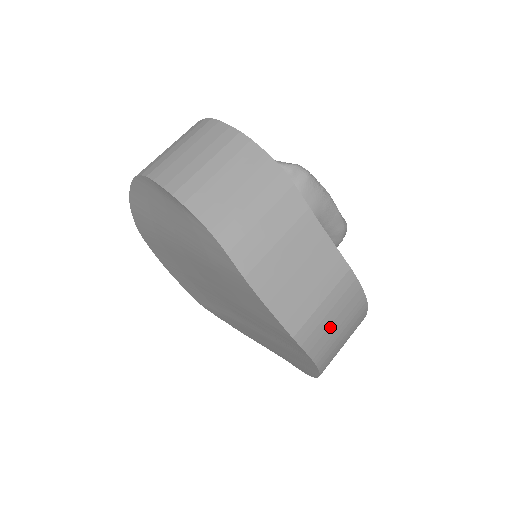
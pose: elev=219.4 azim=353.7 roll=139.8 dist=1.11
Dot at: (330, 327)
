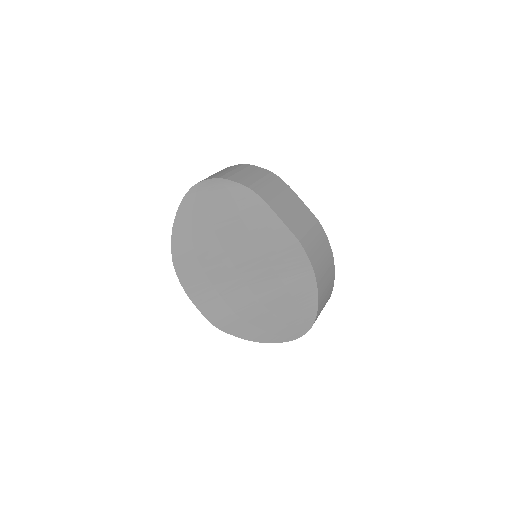
Dot at: (317, 251)
